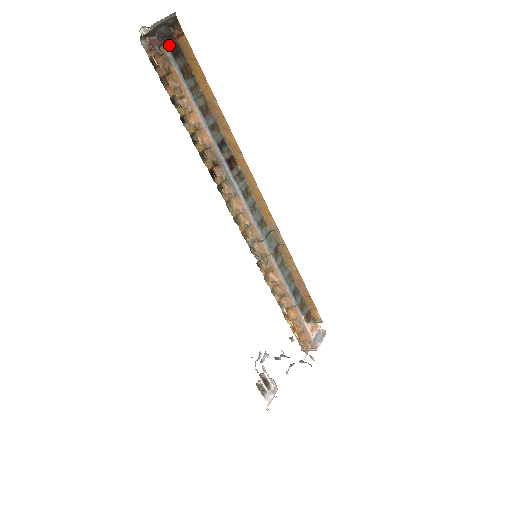
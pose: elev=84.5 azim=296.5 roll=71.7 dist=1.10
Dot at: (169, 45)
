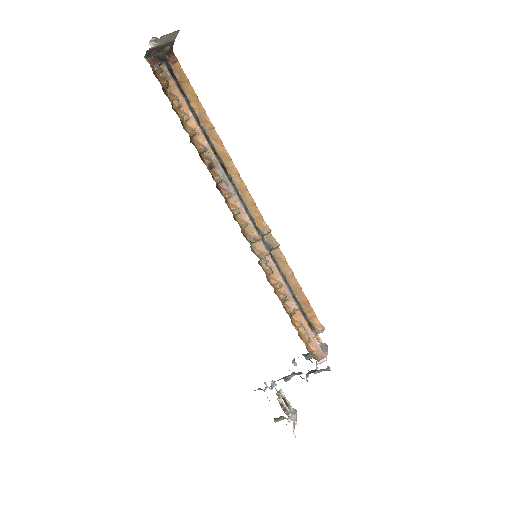
Dot at: (167, 66)
